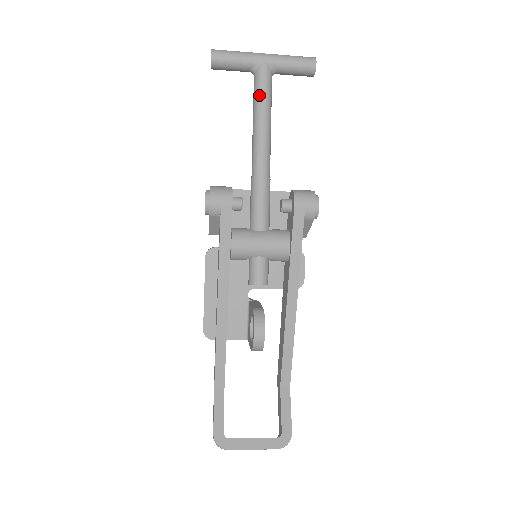
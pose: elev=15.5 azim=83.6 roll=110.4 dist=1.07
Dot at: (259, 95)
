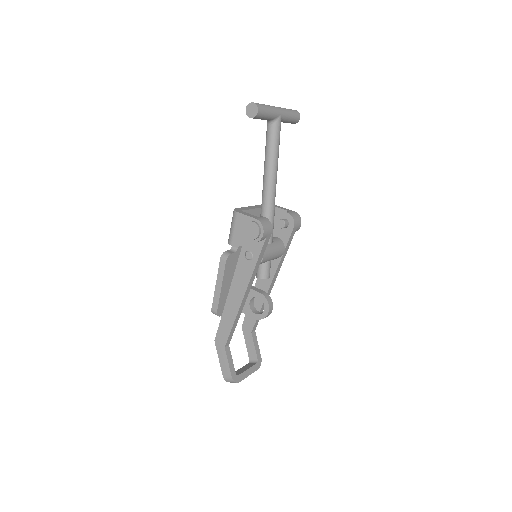
Dot at: (276, 143)
